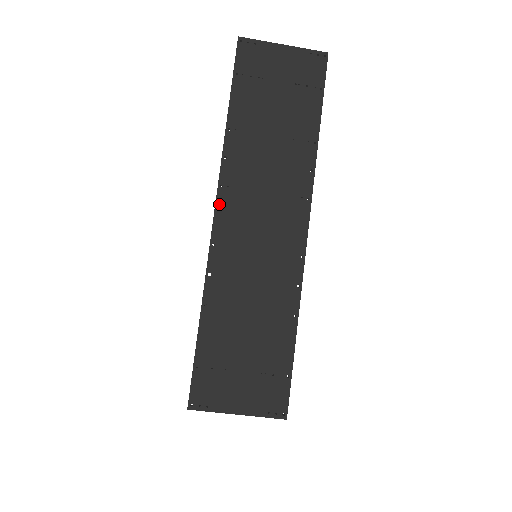
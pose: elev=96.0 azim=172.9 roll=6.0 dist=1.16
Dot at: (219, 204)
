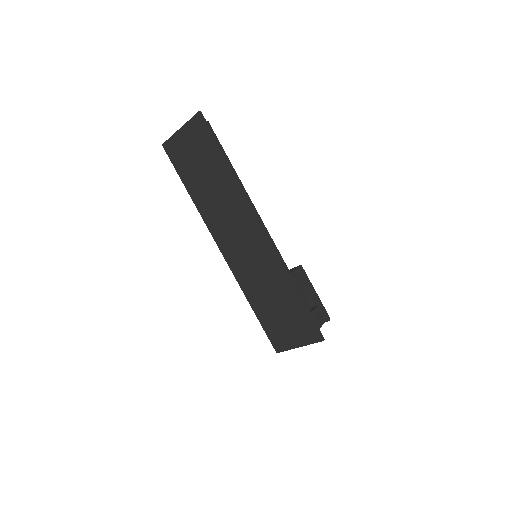
Dot at: (218, 244)
